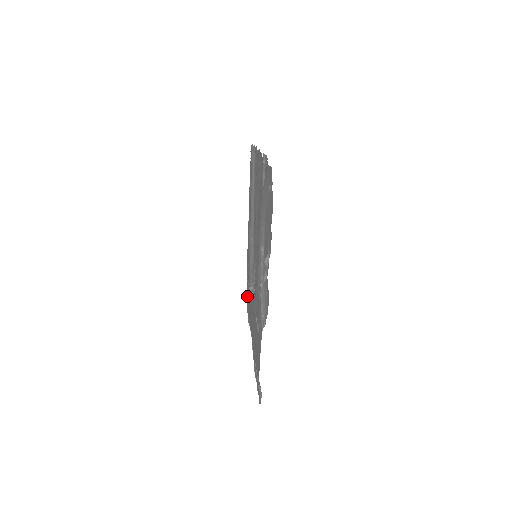
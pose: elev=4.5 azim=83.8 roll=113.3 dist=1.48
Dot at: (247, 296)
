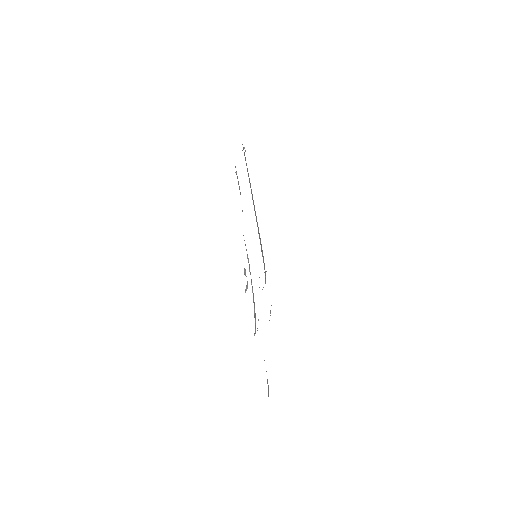
Dot at: occluded
